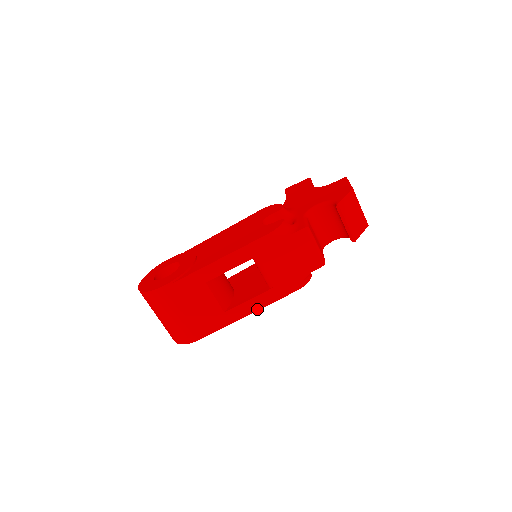
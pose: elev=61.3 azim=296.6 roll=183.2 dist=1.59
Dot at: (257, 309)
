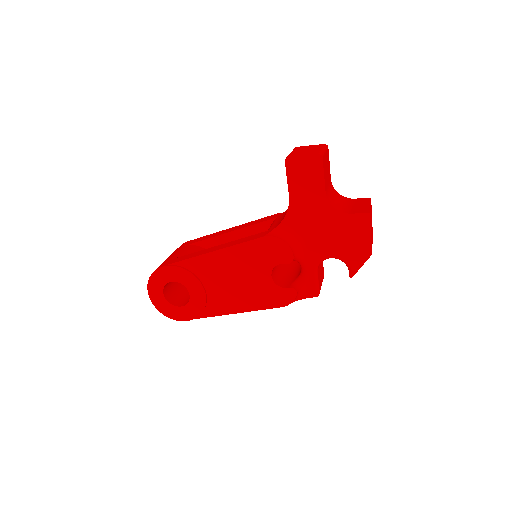
Dot at: occluded
